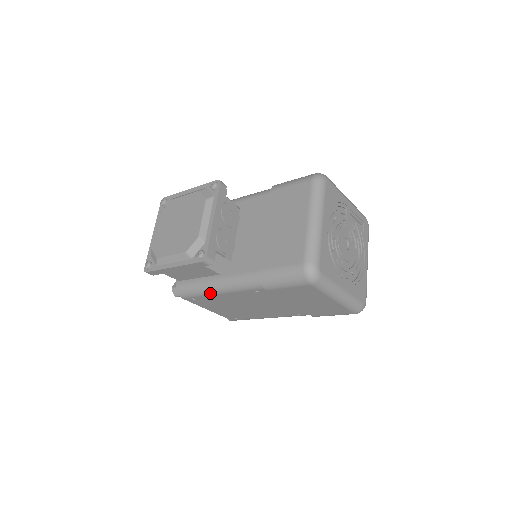
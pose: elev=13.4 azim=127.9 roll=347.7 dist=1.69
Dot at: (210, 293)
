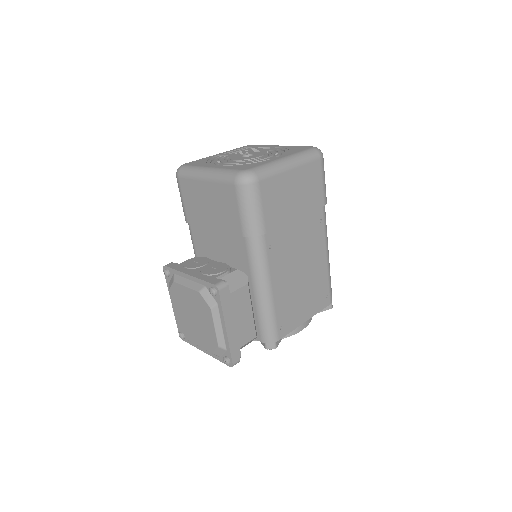
Dot at: (271, 303)
